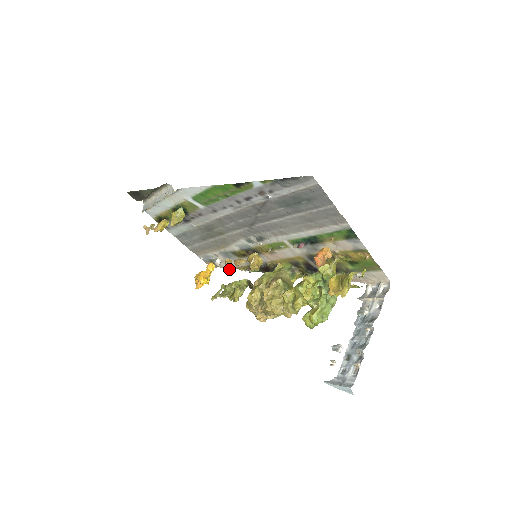
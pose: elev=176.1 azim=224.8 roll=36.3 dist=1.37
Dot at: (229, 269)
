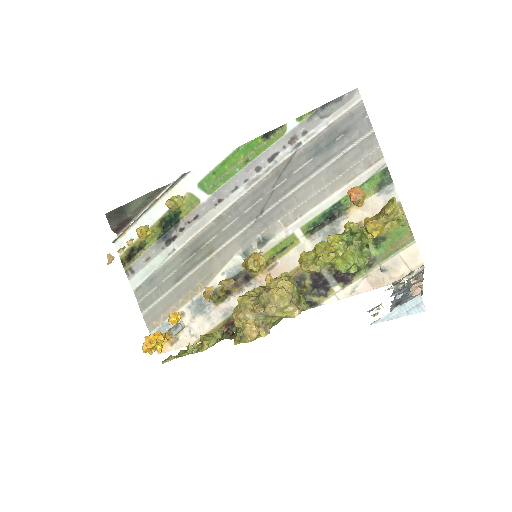
Dot at: (208, 297)
